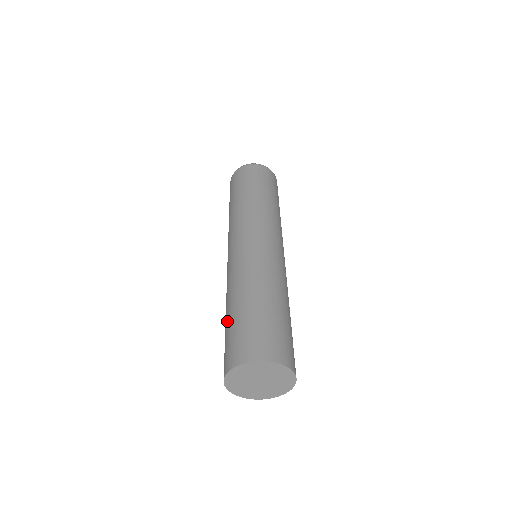
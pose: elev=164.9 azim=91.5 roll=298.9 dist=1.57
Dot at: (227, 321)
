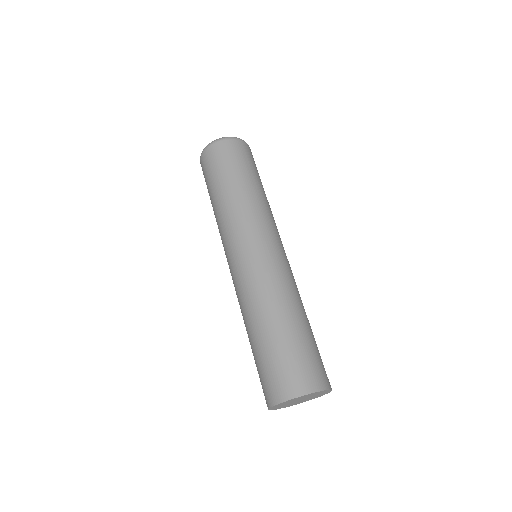
Dot at: (271, 340)
